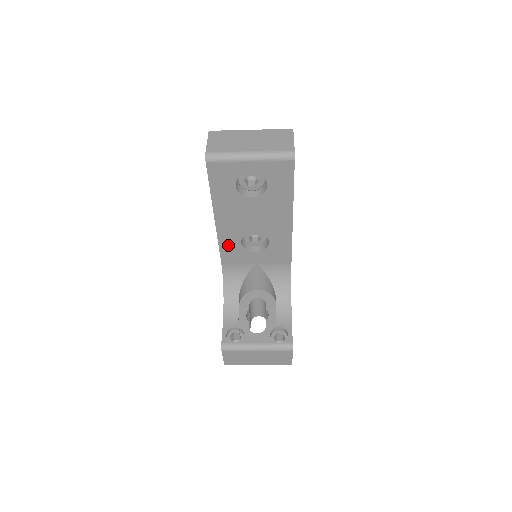
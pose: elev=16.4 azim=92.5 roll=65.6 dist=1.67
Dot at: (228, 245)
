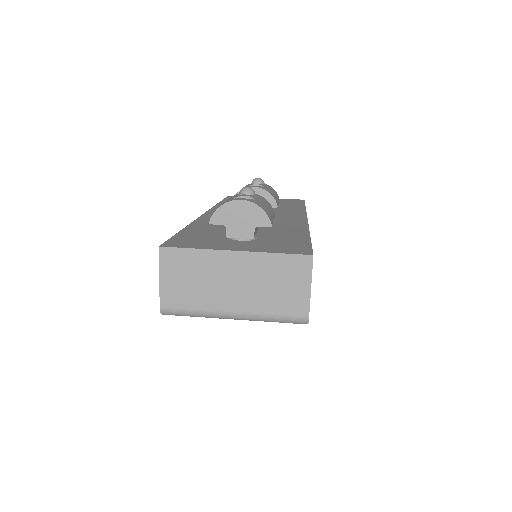
Dot at: occluded
